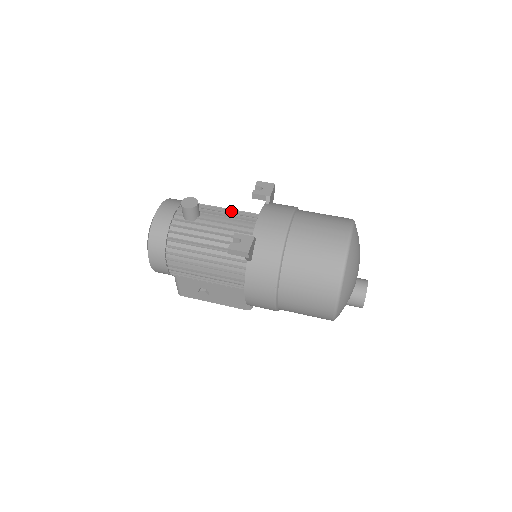
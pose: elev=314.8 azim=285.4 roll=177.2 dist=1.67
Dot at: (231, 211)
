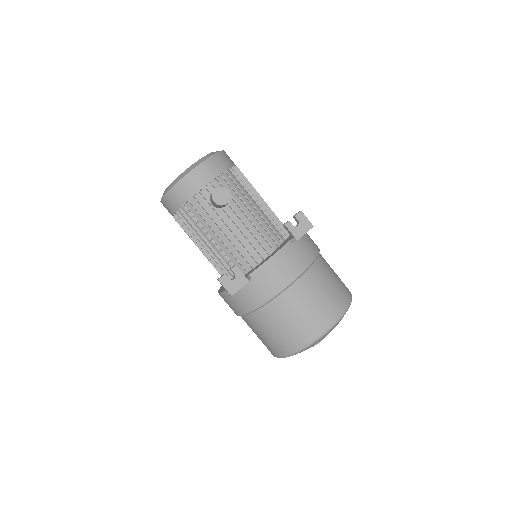
Dot at: (257, 219)
